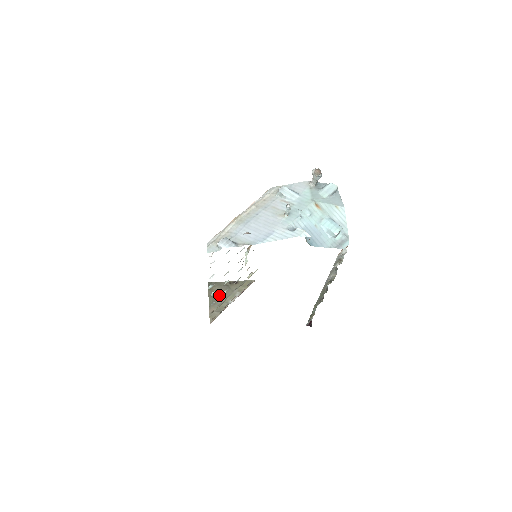
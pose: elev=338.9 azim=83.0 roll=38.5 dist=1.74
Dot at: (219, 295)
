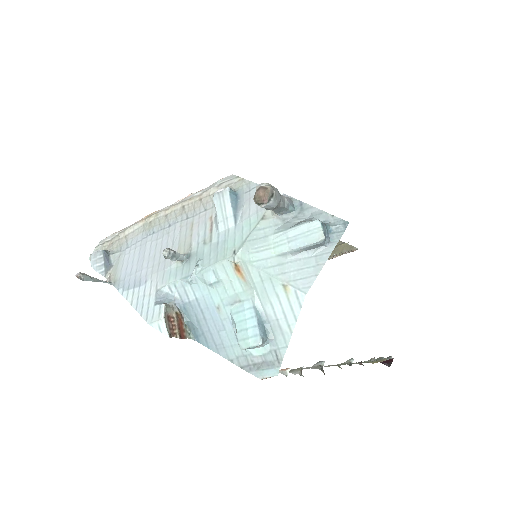
Dot at: occluded
